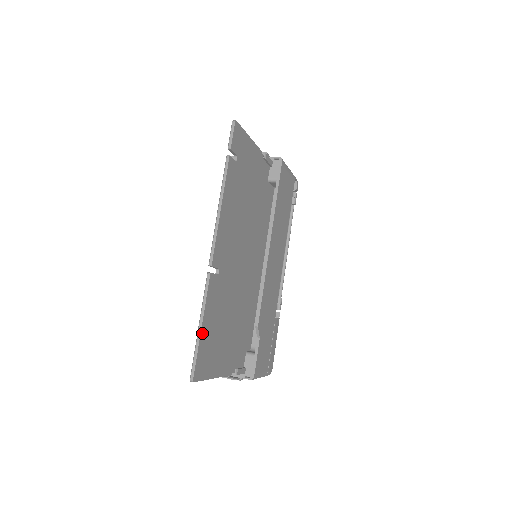
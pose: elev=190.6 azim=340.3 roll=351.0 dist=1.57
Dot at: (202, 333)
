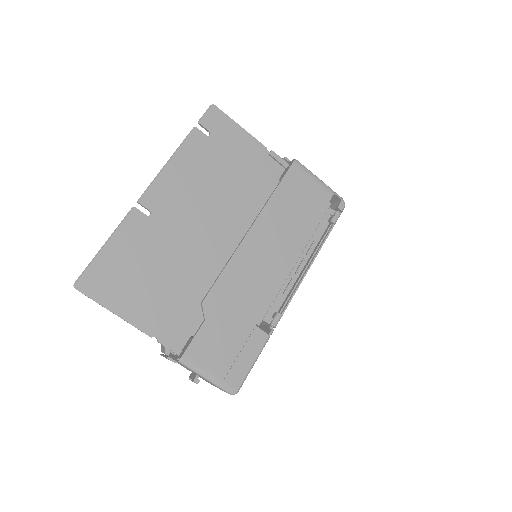
Dot at: (104, 252)
